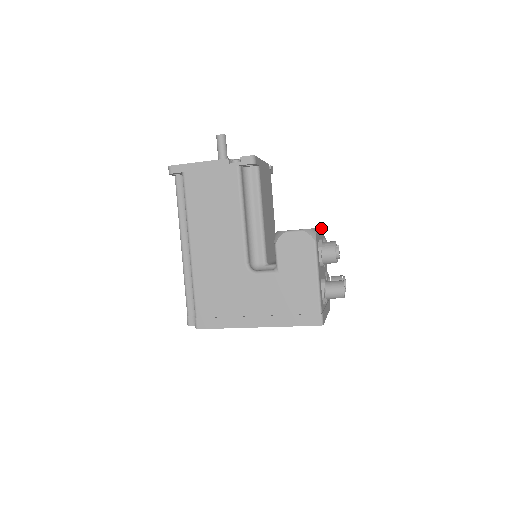
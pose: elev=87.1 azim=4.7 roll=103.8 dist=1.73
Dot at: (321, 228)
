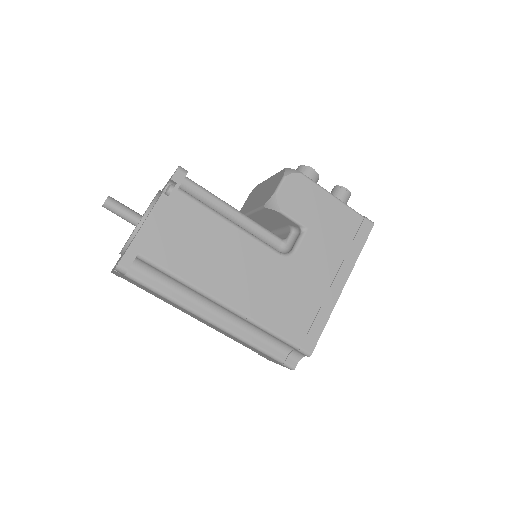
Dot at: (262, 182)
